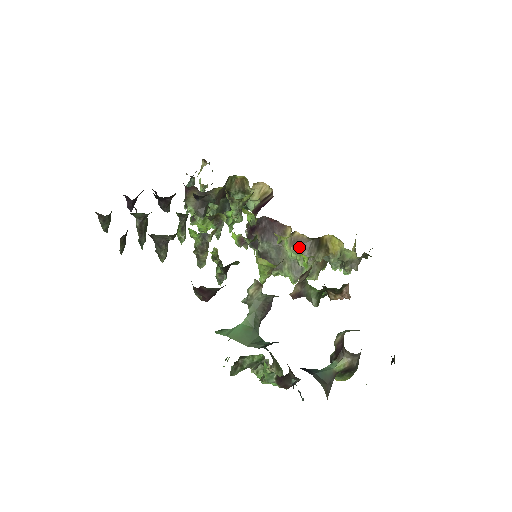
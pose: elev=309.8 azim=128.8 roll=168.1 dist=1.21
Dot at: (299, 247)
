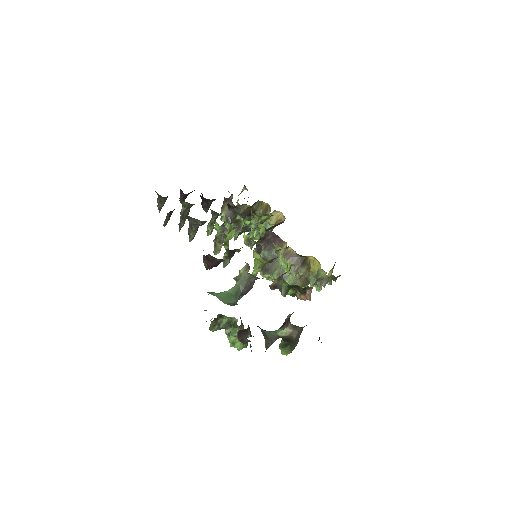
Dot at: (288, 259)
